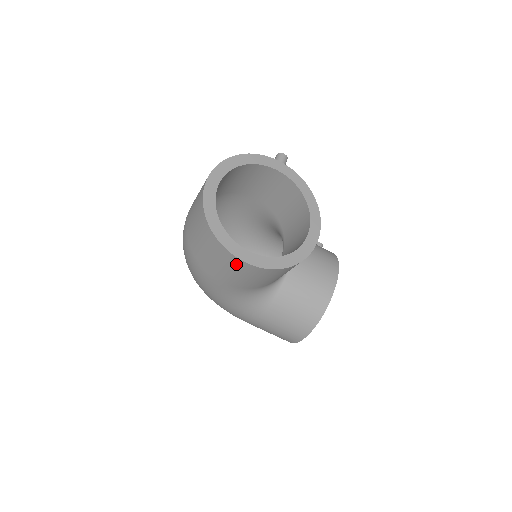
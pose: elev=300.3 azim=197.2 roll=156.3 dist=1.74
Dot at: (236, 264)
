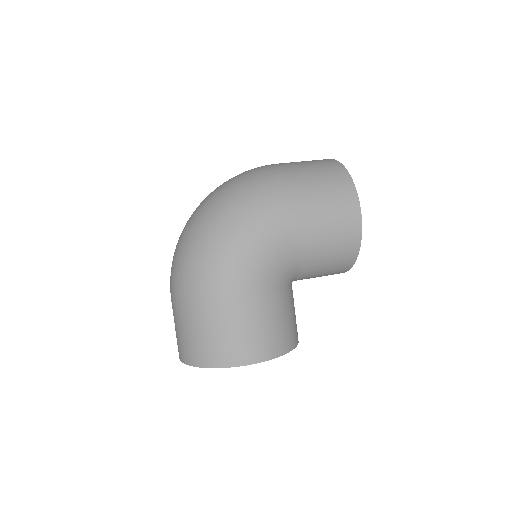
Dot at: (350, 211)
